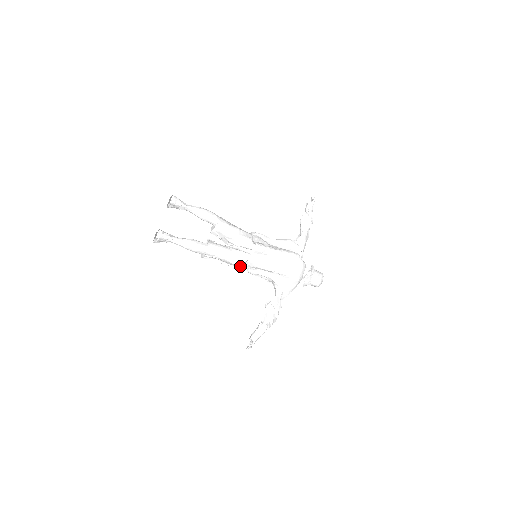
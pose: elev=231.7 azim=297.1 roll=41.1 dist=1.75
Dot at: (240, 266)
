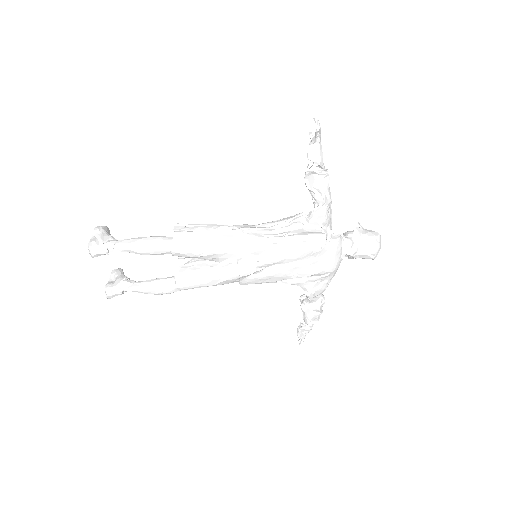
Dot at: (237, 281)
